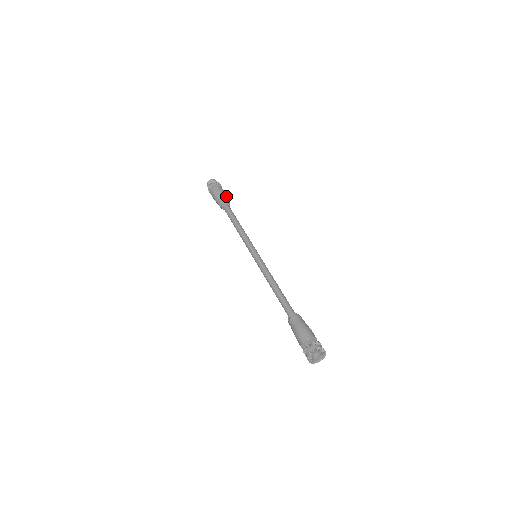
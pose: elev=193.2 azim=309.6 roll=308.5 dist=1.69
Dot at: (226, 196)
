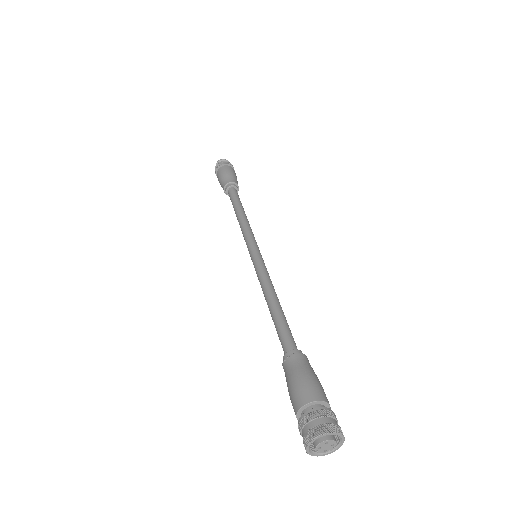
Dot at: occluded
